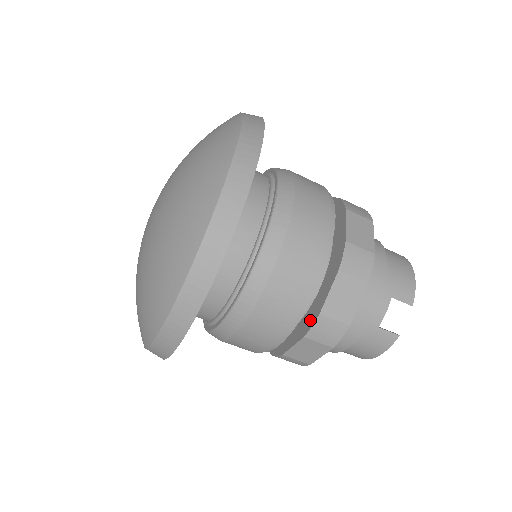
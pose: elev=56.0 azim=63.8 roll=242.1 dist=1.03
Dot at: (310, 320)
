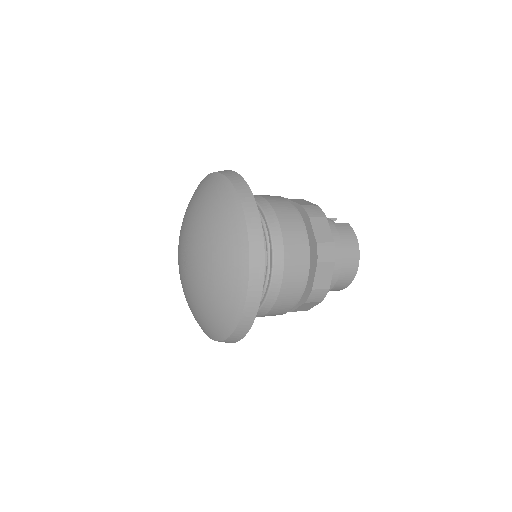
Dot at: occluded
